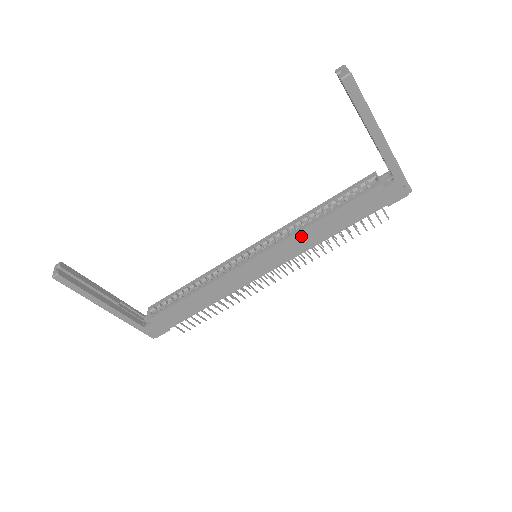
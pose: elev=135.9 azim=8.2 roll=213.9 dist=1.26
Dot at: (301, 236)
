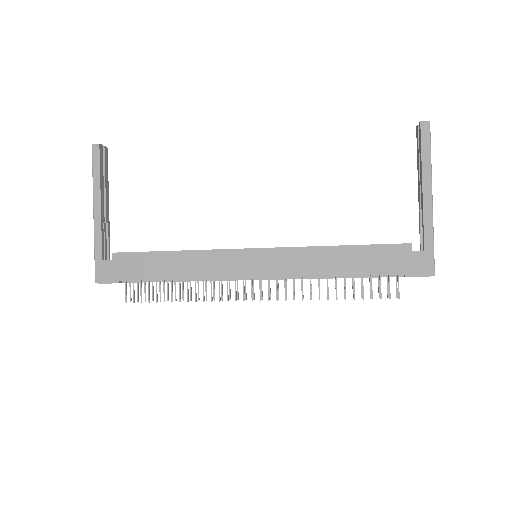
Dot at: (311, 254)
